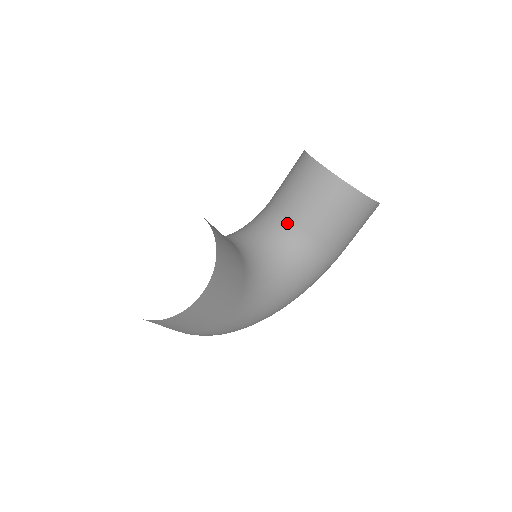
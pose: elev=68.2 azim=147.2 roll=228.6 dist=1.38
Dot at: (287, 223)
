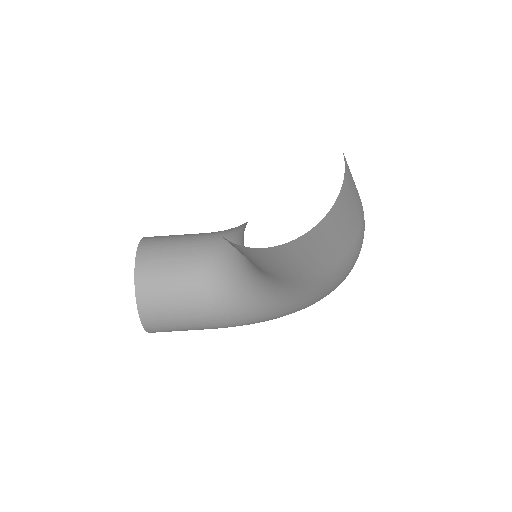
Dot at: occluded
